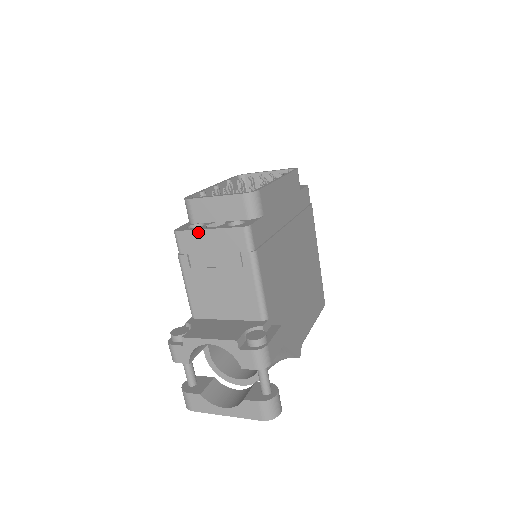
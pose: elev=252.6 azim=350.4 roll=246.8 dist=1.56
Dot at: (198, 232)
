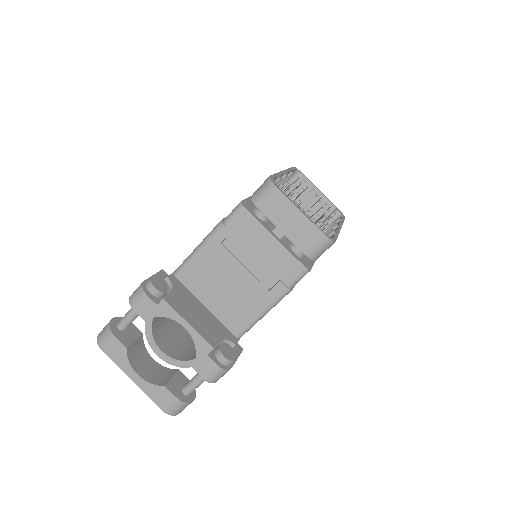
Dot at: (263, 229)
